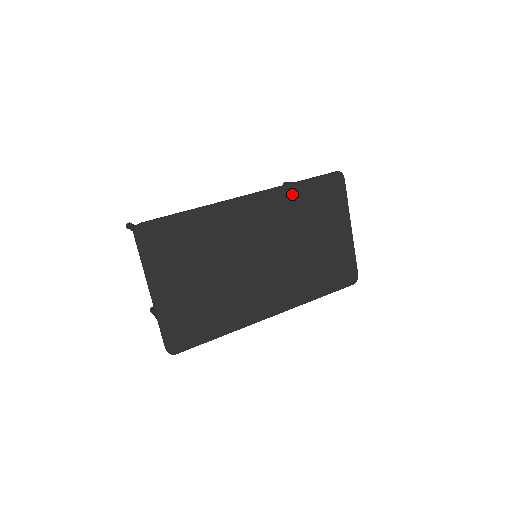
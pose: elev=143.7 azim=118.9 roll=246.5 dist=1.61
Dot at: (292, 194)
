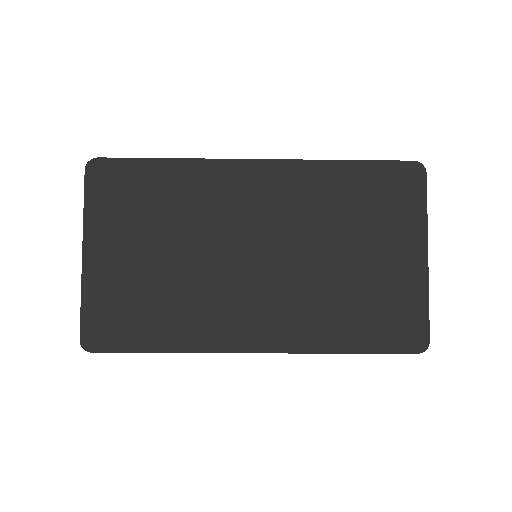
Dot at: (328, 175)
